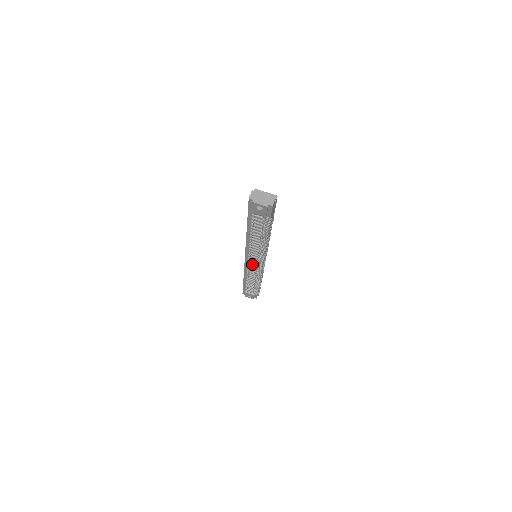
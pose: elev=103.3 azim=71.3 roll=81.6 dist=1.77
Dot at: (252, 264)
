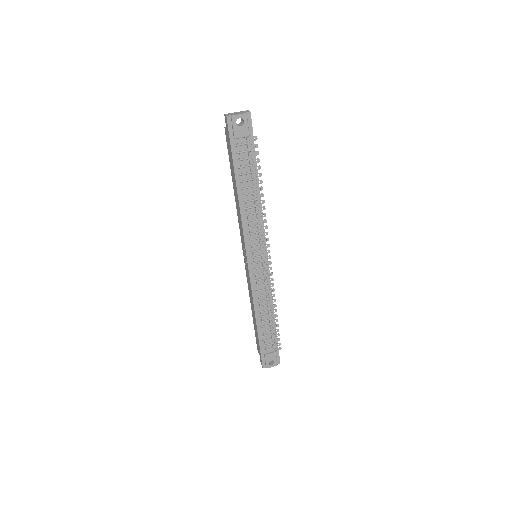
Dot at: (257, 267)
